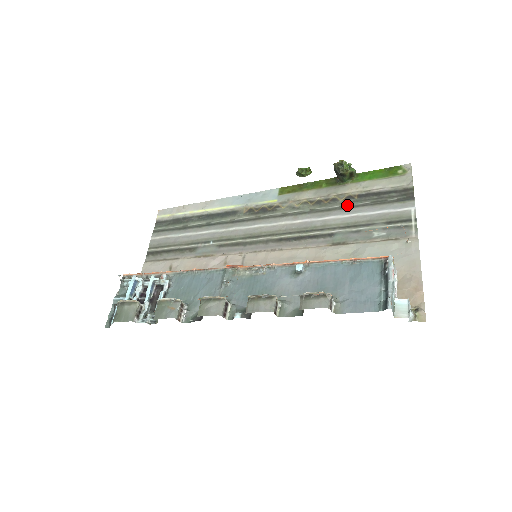
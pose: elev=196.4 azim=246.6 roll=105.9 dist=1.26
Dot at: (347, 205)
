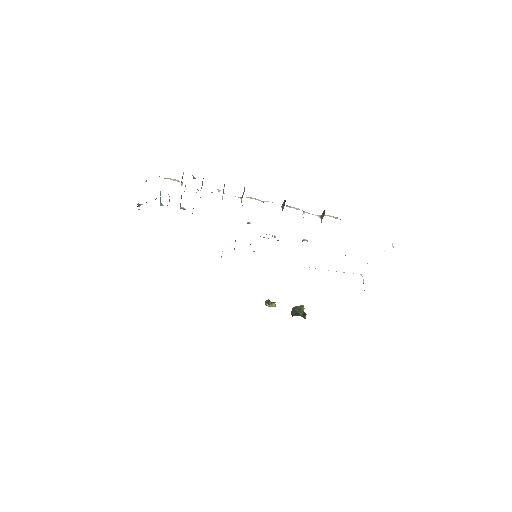
Dot at: occluded
